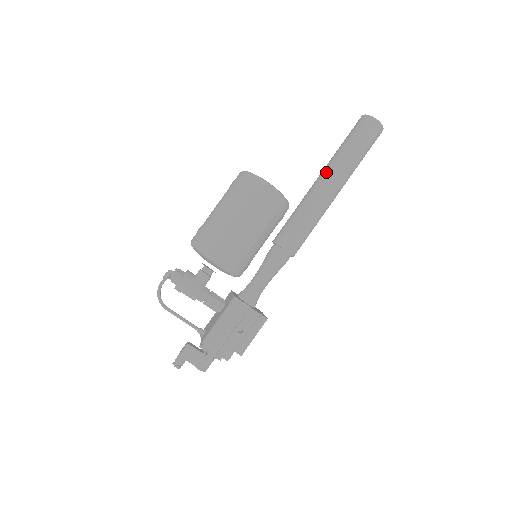
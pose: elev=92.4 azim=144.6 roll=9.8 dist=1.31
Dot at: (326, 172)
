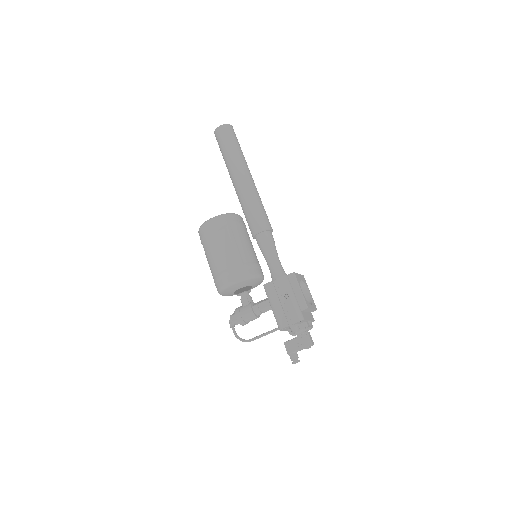
Dot at: (230, 177)
